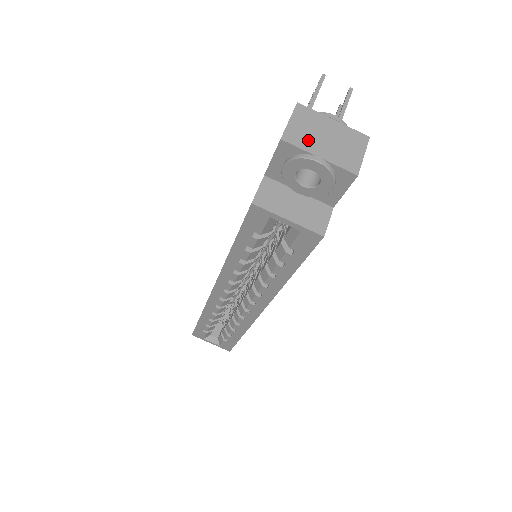
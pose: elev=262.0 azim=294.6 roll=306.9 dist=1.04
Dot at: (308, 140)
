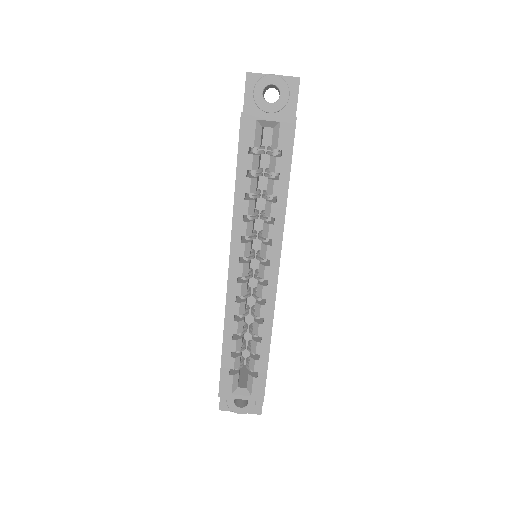
Dot at: (263, 74)
